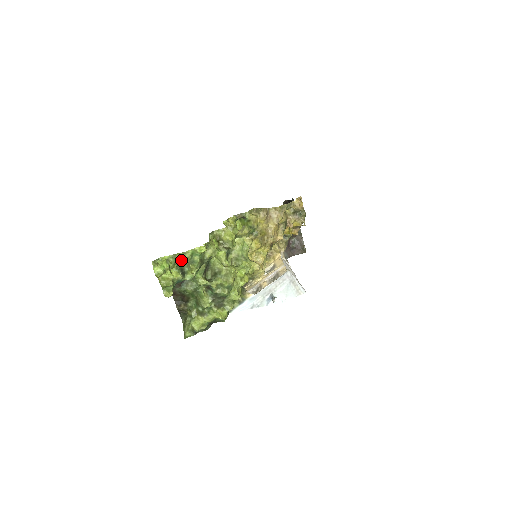
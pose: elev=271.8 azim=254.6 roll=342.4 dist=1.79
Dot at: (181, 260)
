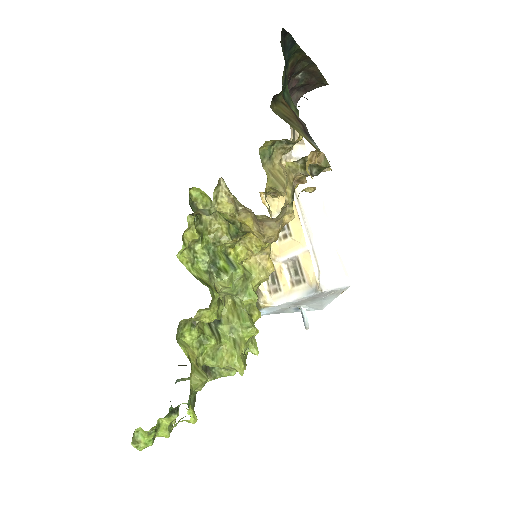
Dot at: occluded
